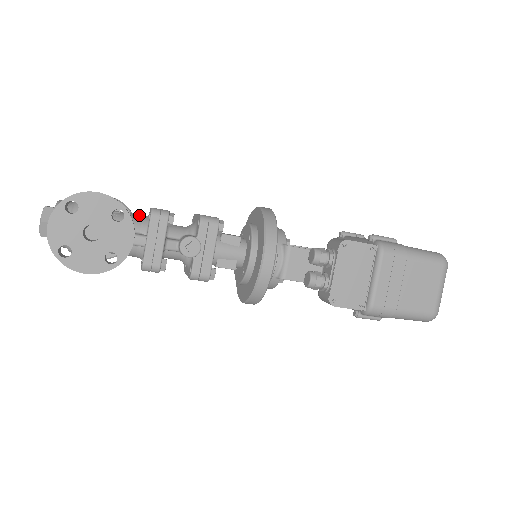
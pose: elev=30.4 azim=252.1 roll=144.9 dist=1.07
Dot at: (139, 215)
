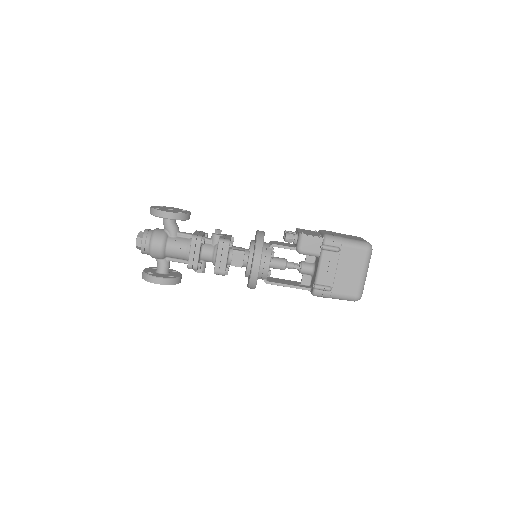
Dot at: occluded
